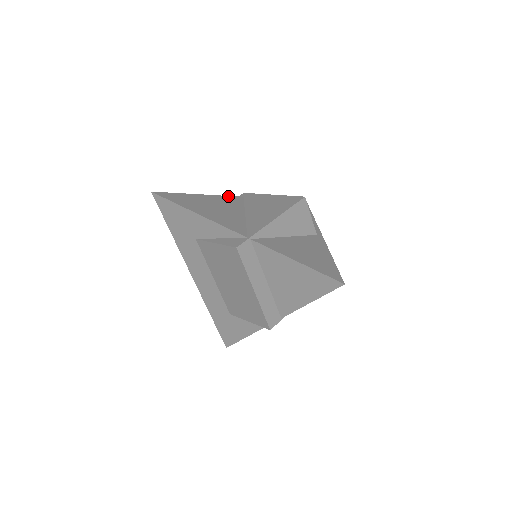
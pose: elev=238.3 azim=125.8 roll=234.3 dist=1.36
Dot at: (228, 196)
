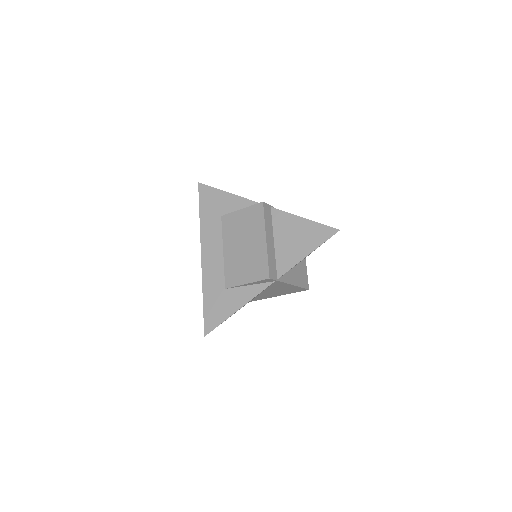
Dot at: occluded
